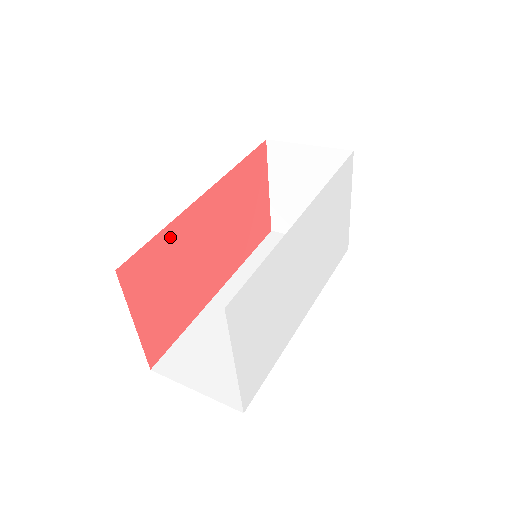
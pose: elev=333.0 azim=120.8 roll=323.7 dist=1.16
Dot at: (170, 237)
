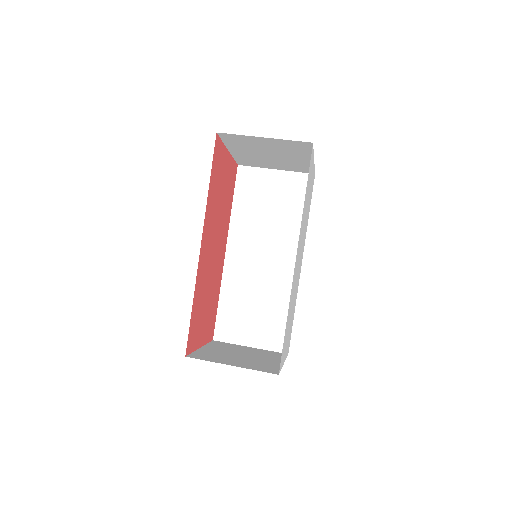
Dot at: (196, 297)
